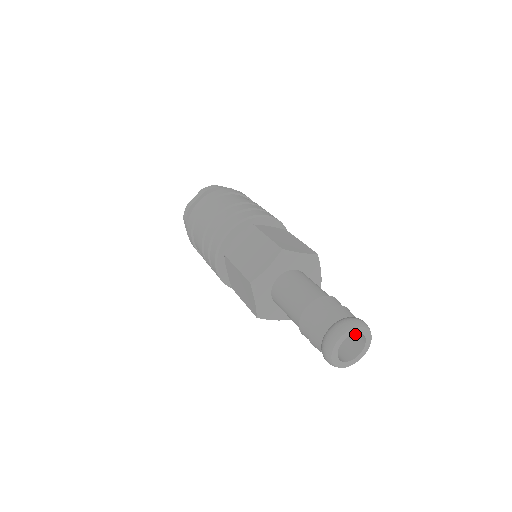
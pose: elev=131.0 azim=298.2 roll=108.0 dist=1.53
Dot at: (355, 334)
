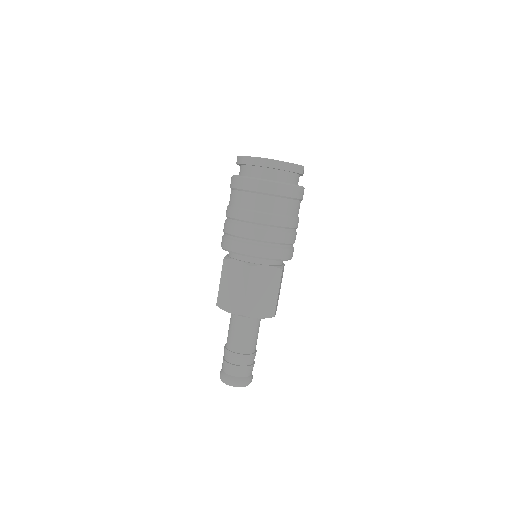
Dot at: occluded
